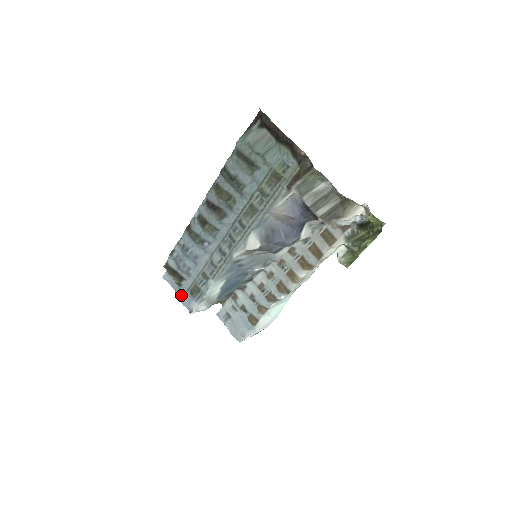
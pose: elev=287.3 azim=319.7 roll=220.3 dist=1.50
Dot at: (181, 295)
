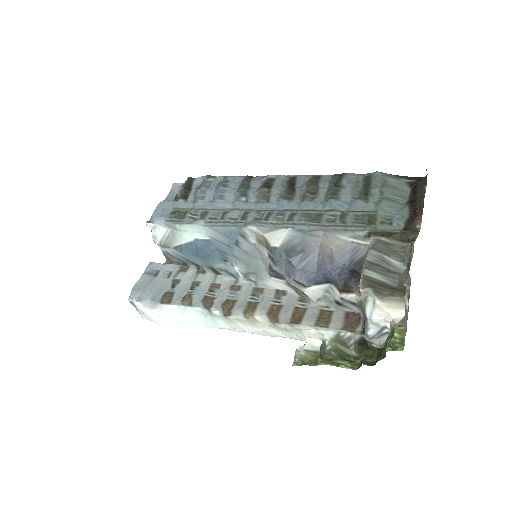
Dot at: (164, 205)
